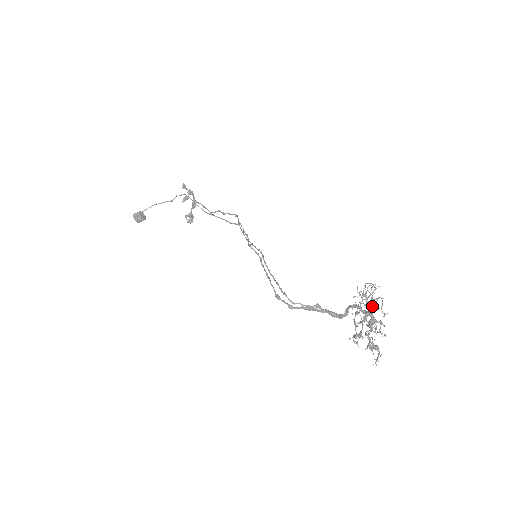
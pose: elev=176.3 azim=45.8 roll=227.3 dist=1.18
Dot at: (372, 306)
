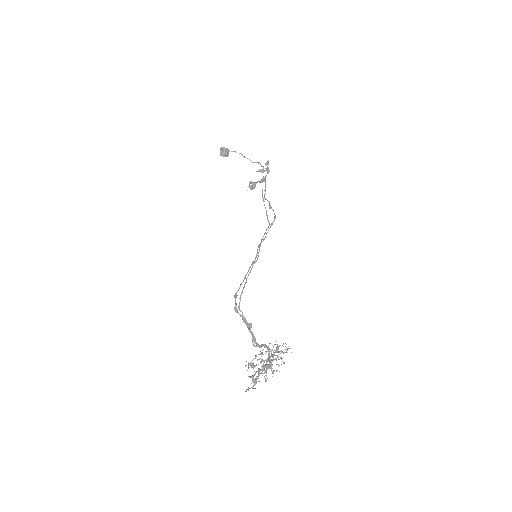
Dot at: (275, 359)
